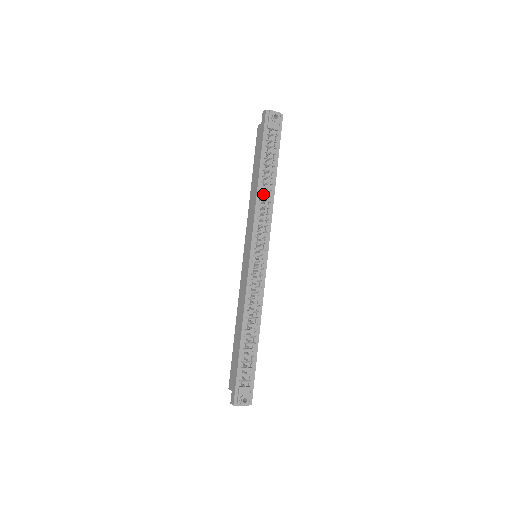
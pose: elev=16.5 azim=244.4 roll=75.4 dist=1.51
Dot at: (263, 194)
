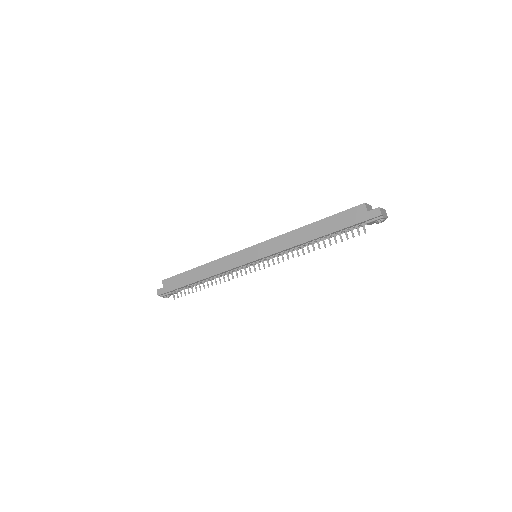
Dot at: (305, 245)
